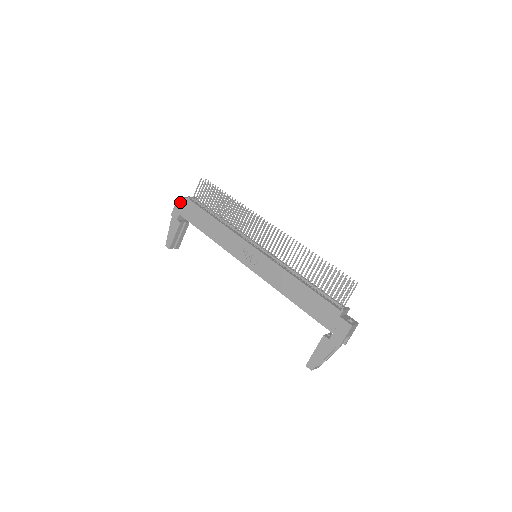
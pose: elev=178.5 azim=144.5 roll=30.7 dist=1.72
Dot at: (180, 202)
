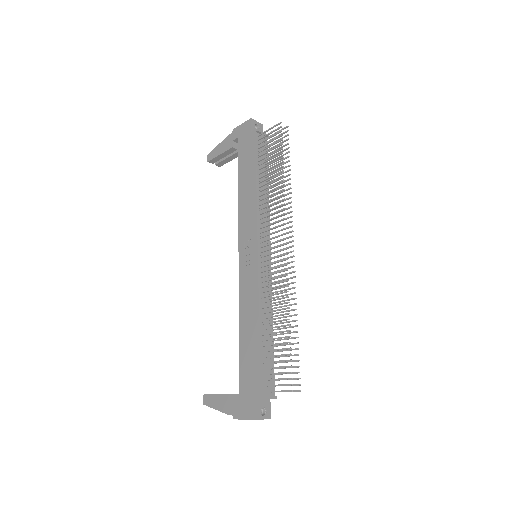
Dot at: (247, 126)
